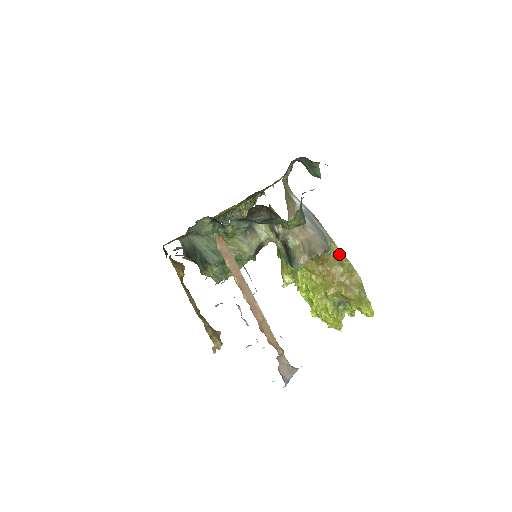
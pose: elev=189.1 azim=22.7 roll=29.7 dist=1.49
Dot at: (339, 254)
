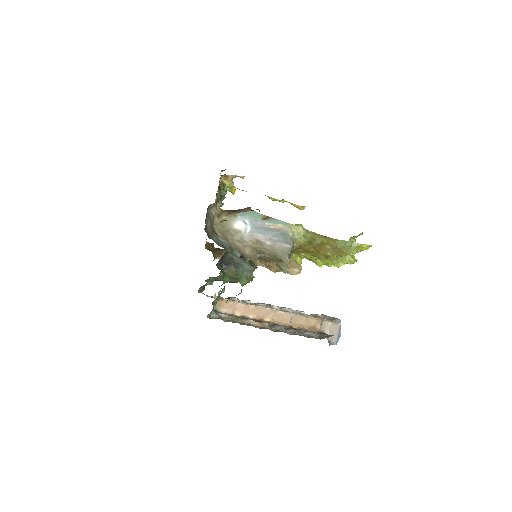
Dot at: (305, 232)
